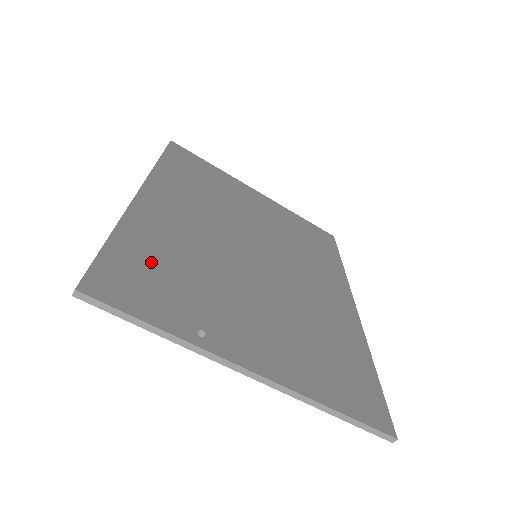
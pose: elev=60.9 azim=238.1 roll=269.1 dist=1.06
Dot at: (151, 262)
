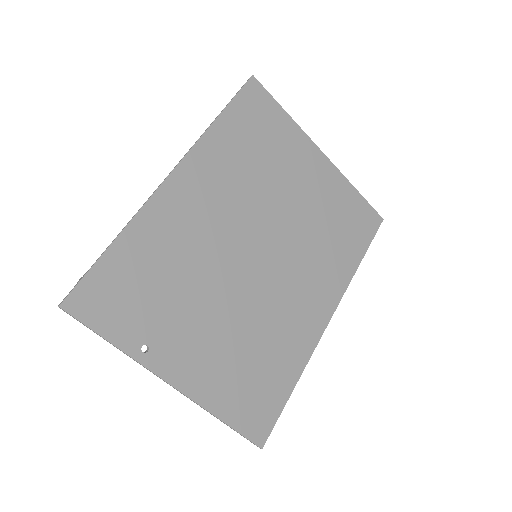
Dot at: (136, 274)
